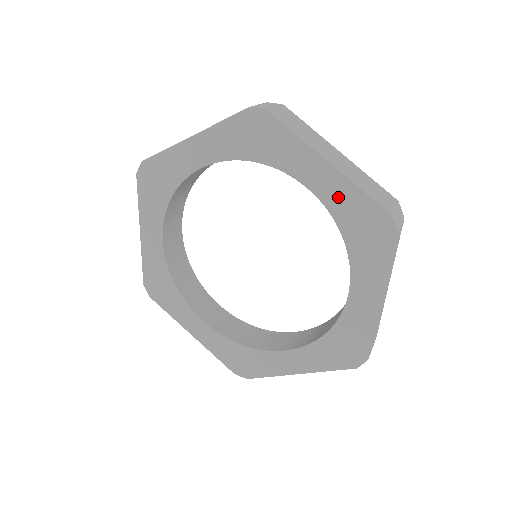
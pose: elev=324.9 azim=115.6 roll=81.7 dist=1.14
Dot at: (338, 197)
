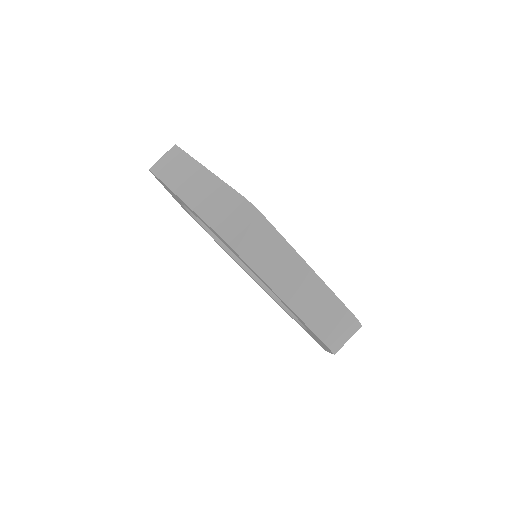
Dot at: (201, 220)
